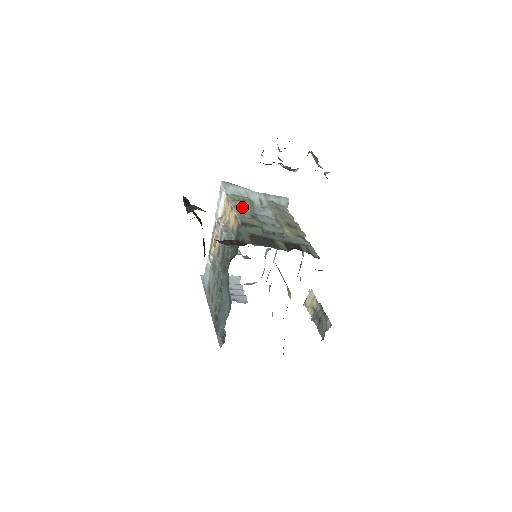
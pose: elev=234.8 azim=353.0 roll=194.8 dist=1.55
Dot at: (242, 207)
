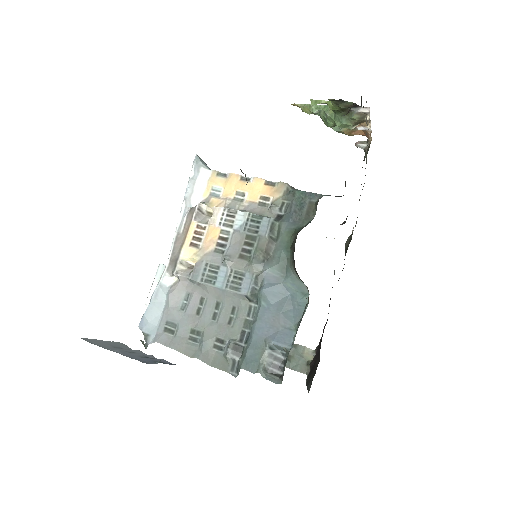
Dot at: occluded
